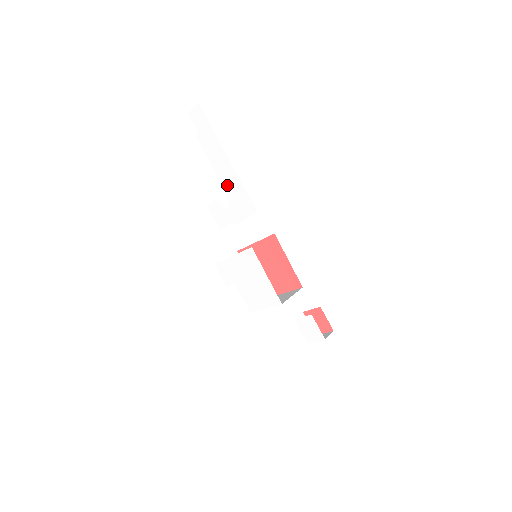
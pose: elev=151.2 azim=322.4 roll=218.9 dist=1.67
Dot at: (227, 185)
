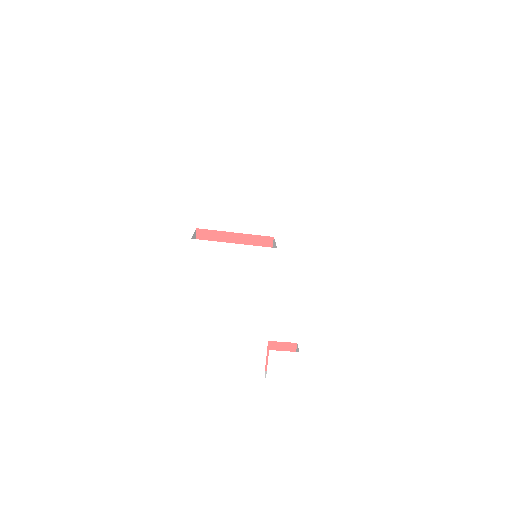
Dot at: (303, 162)
